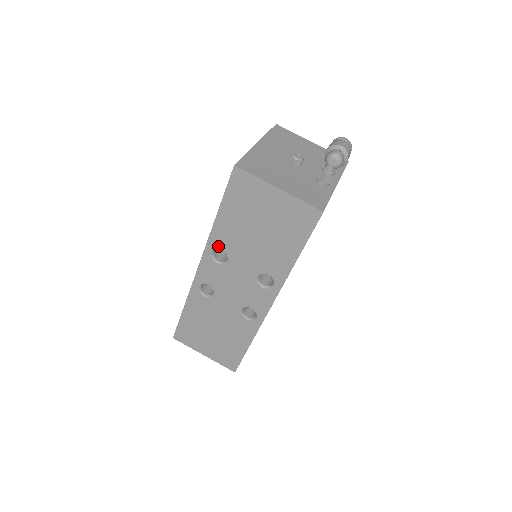
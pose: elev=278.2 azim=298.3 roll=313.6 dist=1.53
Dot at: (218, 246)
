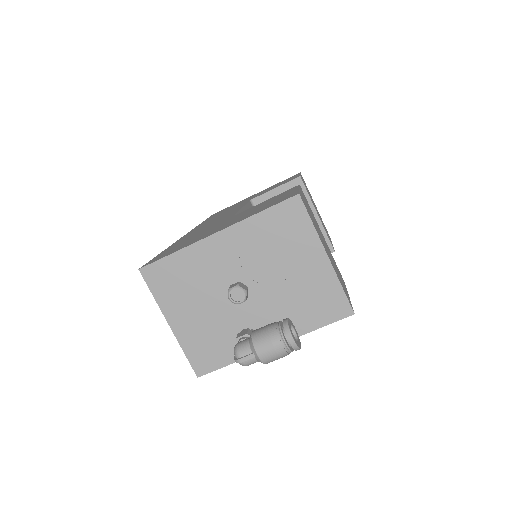
Dot at: occluded
